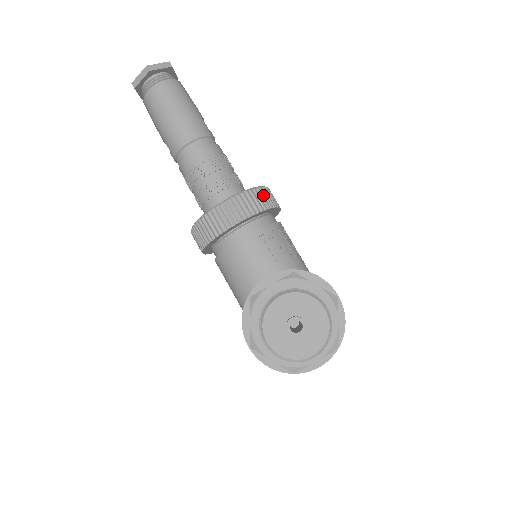
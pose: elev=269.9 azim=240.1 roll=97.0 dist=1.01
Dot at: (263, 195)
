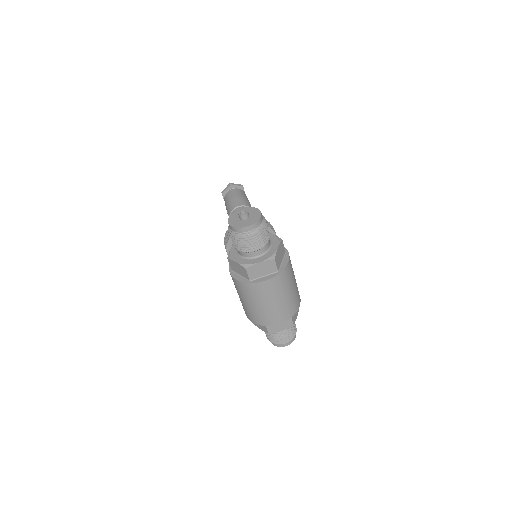
Dot at: occluded
